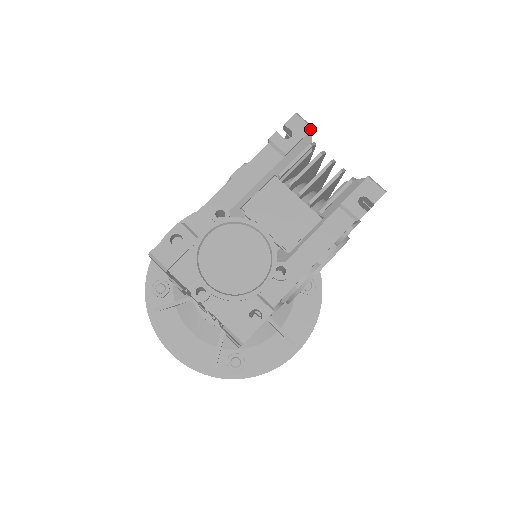
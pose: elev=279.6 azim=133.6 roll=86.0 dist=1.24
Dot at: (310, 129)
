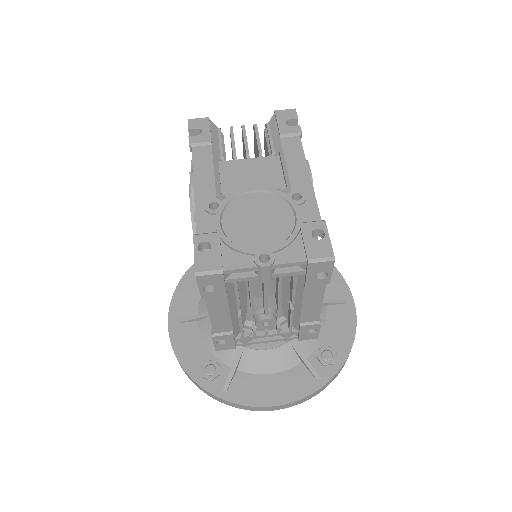
Dot at: (208, 119)
